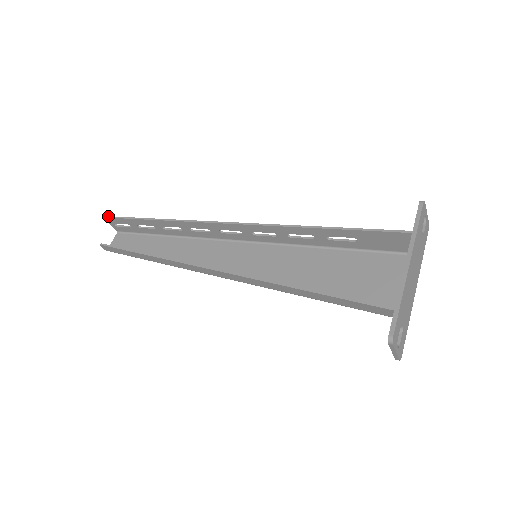
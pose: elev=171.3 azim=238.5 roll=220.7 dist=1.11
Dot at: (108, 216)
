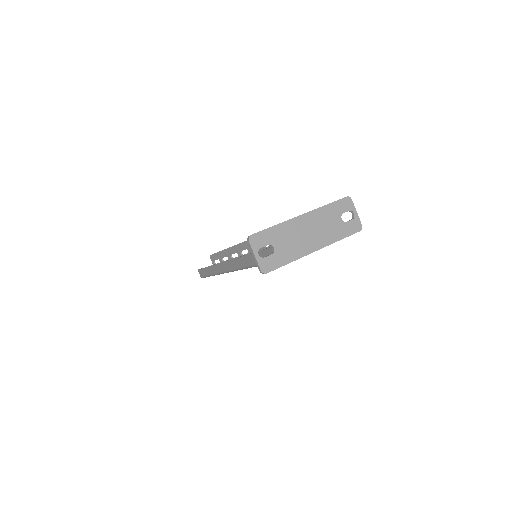
Dot at: (212, 254)
